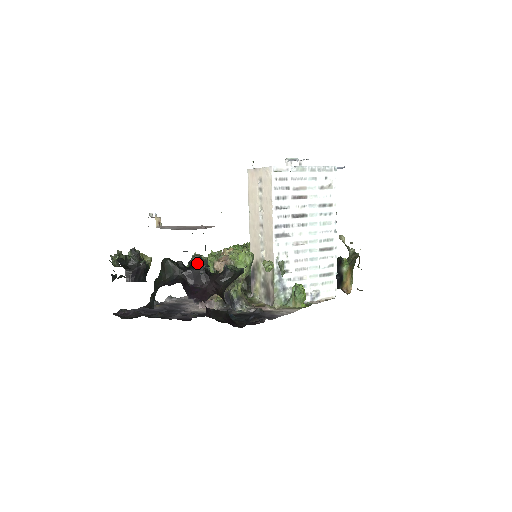
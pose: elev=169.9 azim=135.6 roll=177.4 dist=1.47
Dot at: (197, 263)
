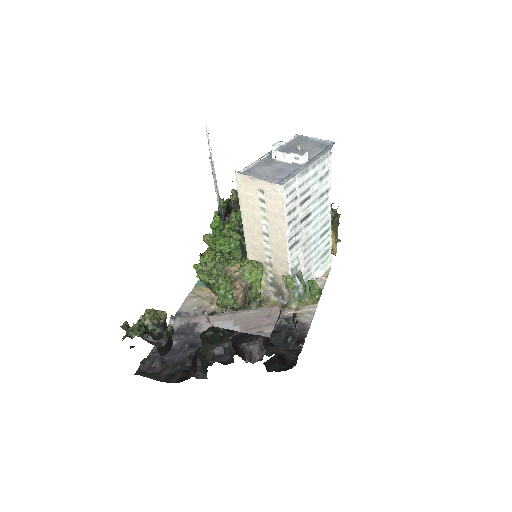
Dot at: occluded
